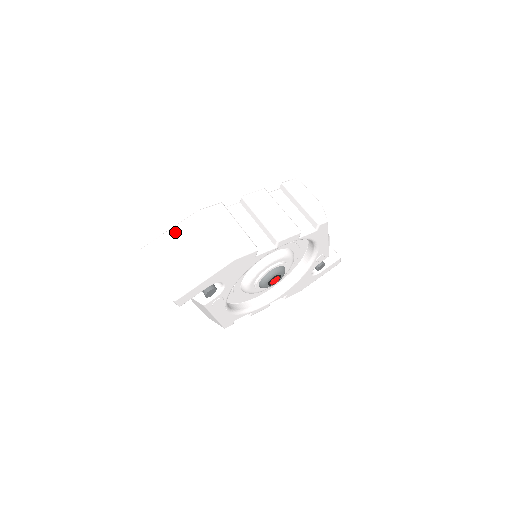
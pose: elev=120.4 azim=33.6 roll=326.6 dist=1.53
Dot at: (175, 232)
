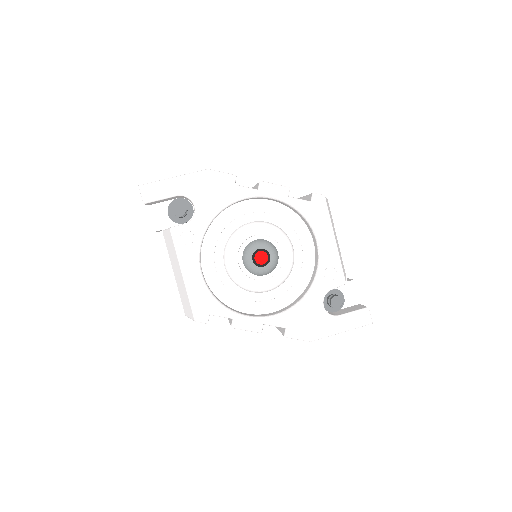
Dot at: occluded
